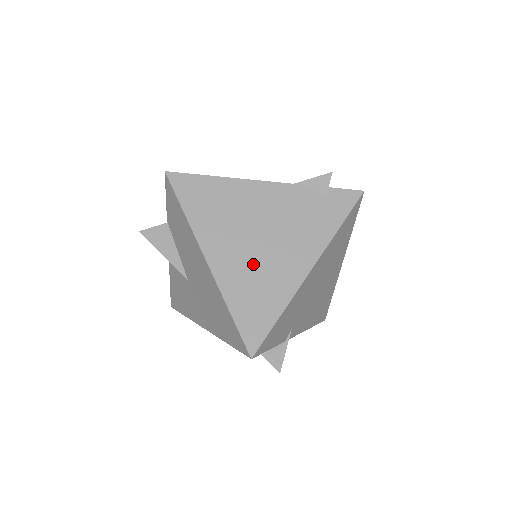
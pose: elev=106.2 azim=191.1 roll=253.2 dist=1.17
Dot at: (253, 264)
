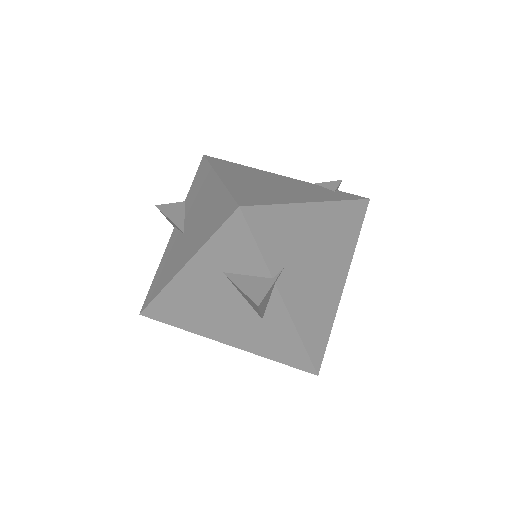
Dot at: (261, 187)
